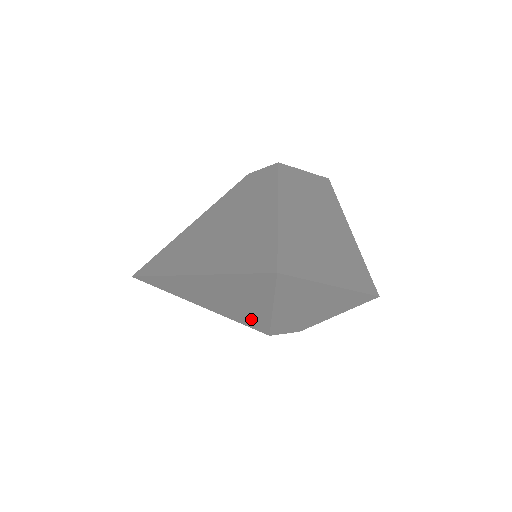
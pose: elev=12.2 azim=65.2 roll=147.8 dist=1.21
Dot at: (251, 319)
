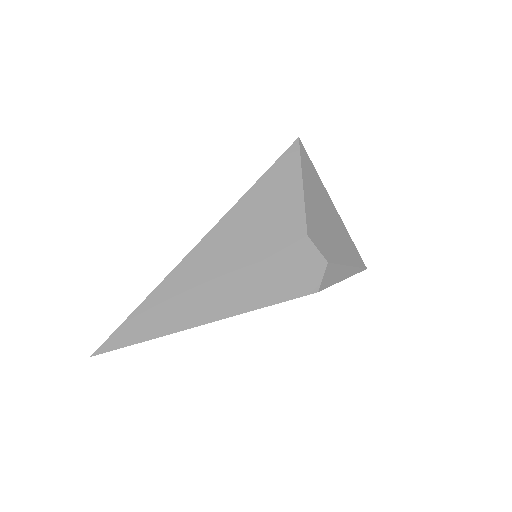
Dot at: (285, 228)
